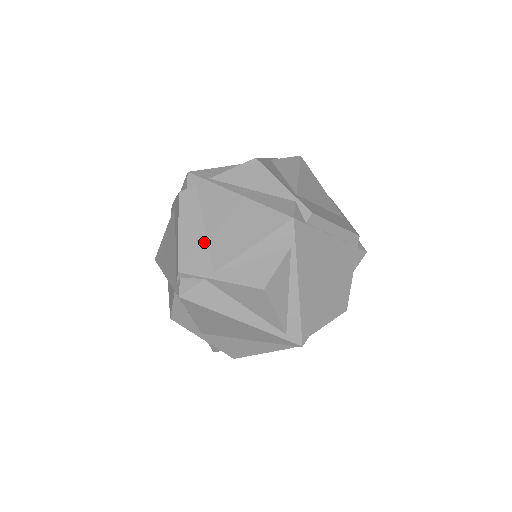
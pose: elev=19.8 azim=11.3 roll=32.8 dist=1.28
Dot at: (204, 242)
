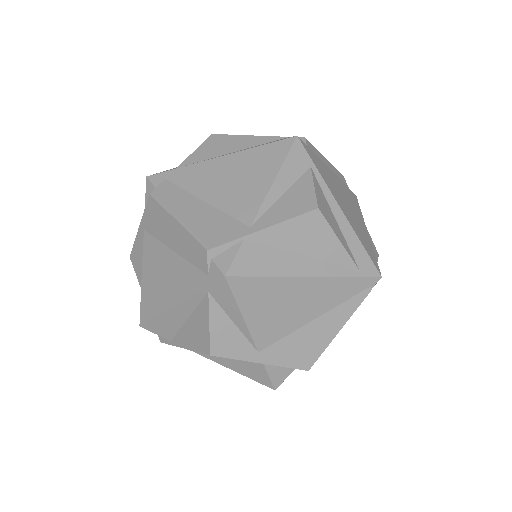
Dot at: (215, 212)
